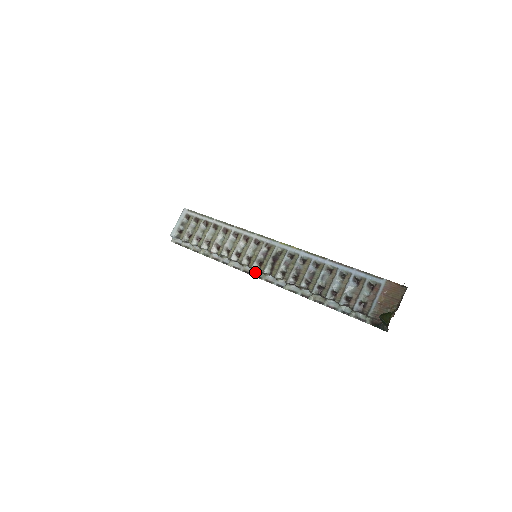
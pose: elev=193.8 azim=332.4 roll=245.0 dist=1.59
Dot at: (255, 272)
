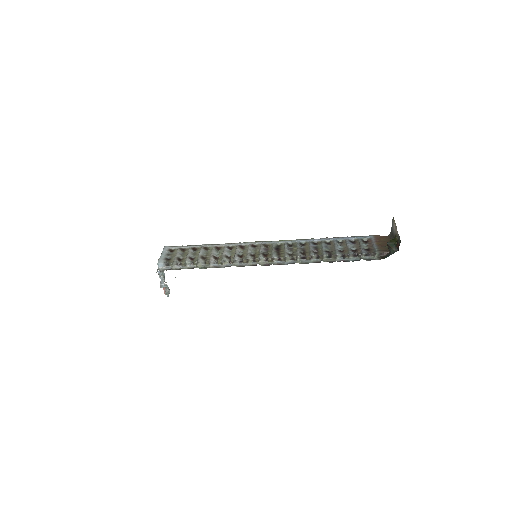
Dot at: (262, 263)
